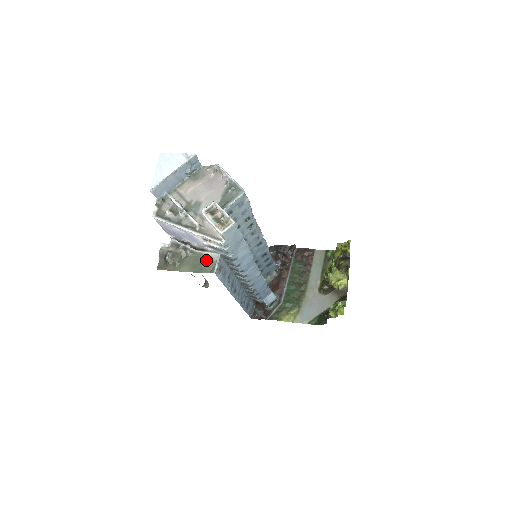
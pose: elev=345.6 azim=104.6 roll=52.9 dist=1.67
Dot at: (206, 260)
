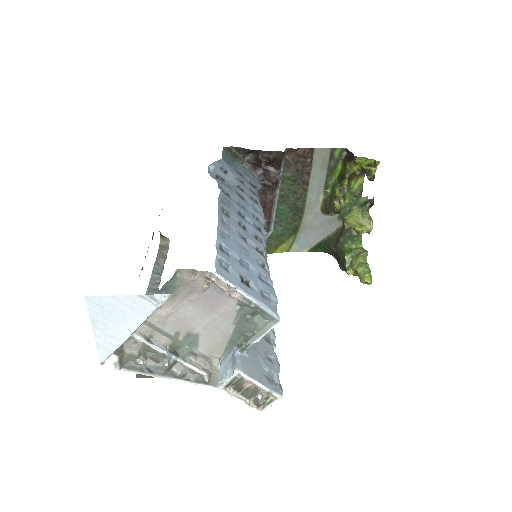
Dot at: occluded
